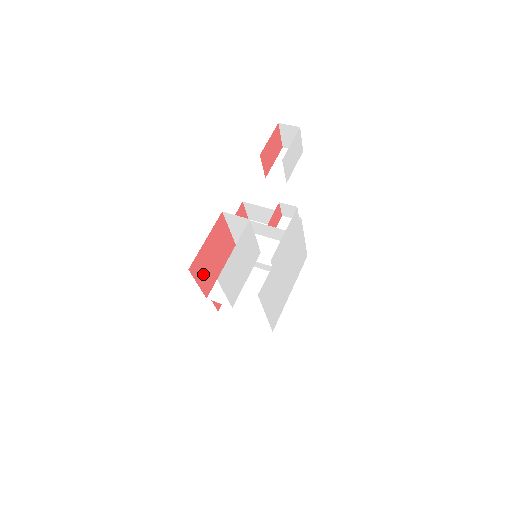
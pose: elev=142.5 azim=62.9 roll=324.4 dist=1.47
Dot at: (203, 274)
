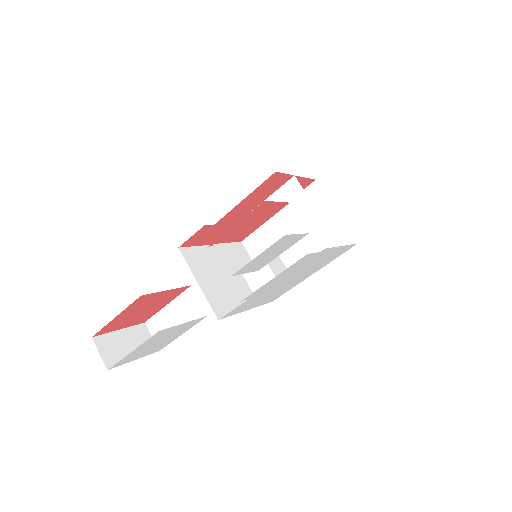
Dot at: (127, 323)
